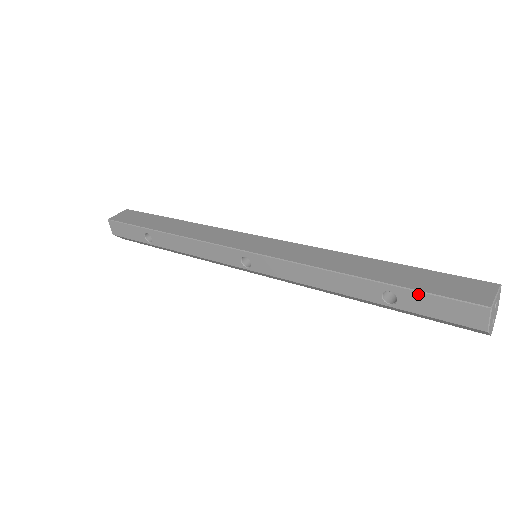
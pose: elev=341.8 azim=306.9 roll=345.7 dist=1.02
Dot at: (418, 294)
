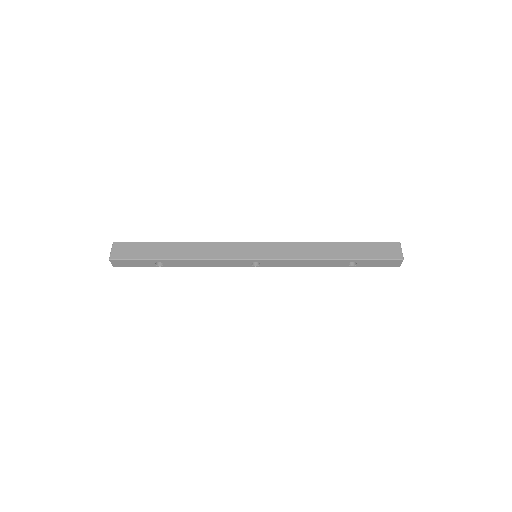
Dot at: (369, 260)
